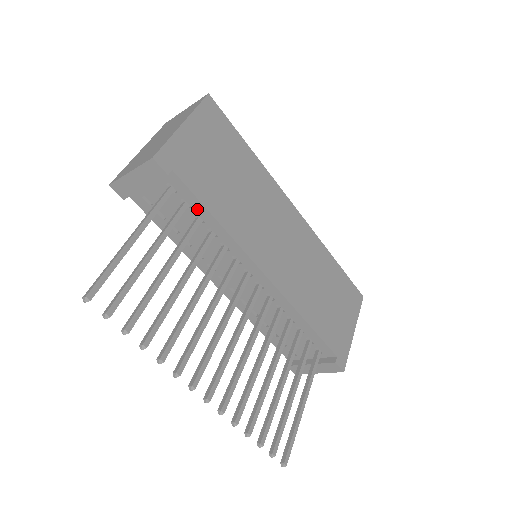
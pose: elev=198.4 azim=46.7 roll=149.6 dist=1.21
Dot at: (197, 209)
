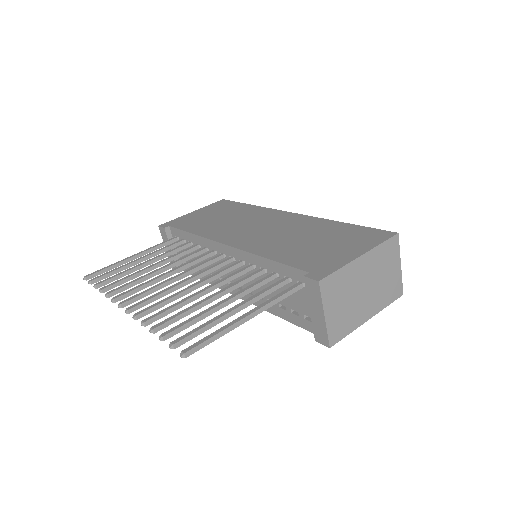
Dot at: (186, 238)
